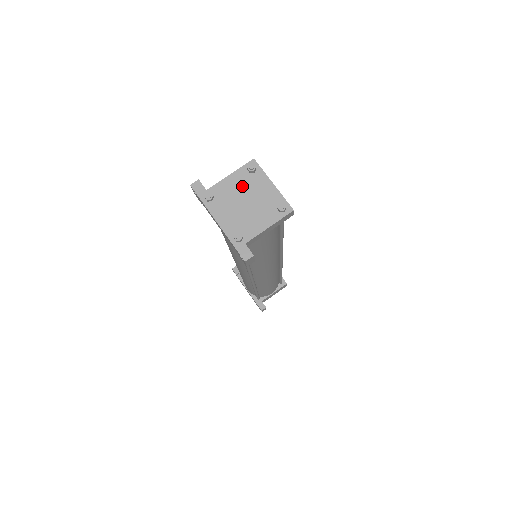
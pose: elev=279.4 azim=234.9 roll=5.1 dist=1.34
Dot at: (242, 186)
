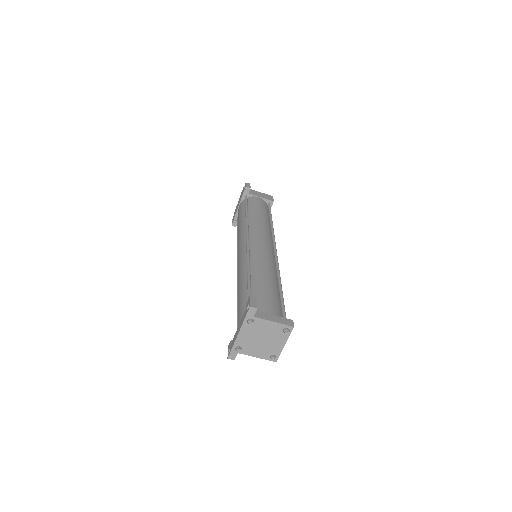
Dot at: (271, 332)
